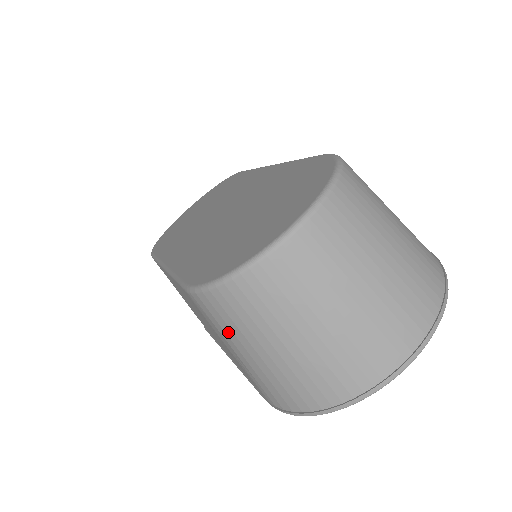
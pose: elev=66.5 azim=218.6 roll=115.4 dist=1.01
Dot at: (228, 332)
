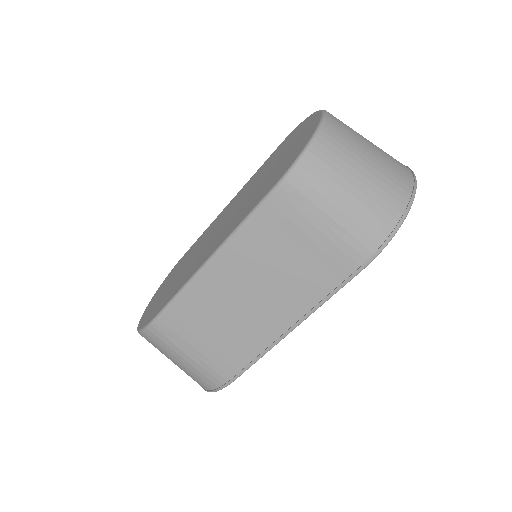
Dot at: (323, 192)
